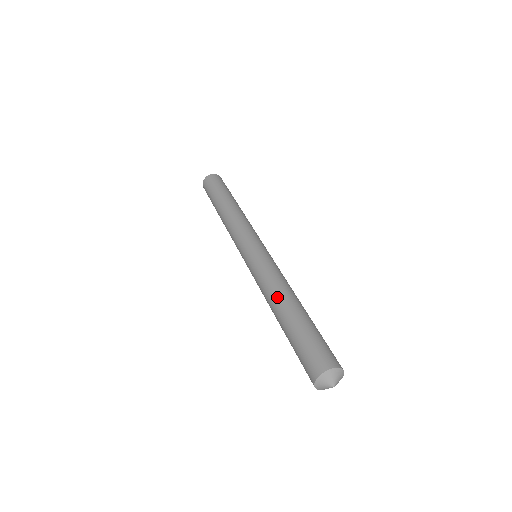
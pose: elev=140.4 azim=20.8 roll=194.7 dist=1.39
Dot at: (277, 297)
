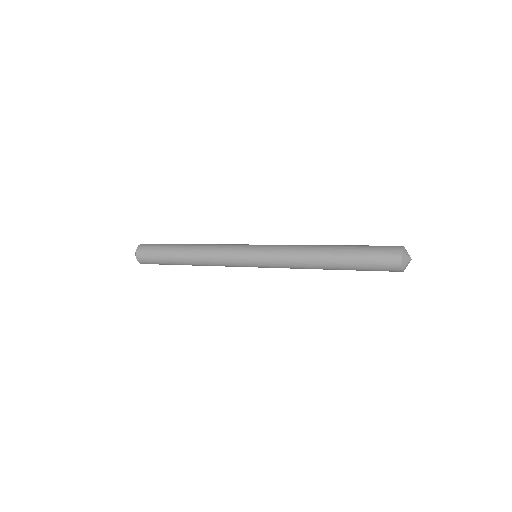
Dot at: (315, 256)
